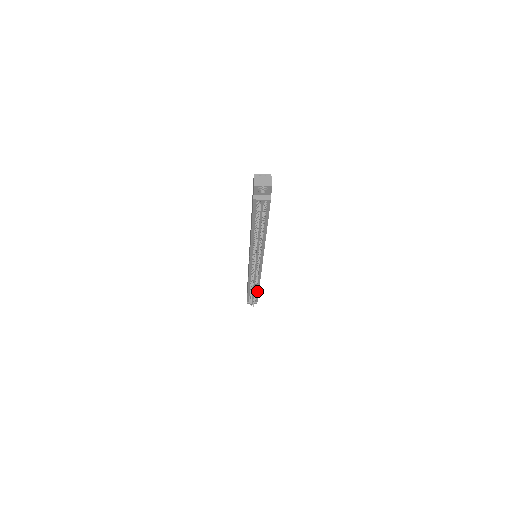
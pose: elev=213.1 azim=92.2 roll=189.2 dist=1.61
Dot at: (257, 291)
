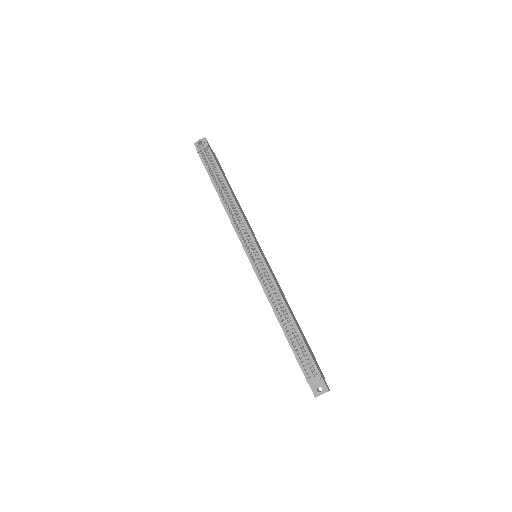
Dot at: (298, 334)
